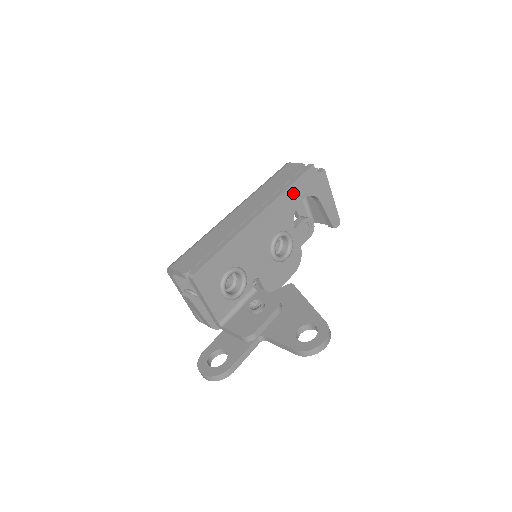
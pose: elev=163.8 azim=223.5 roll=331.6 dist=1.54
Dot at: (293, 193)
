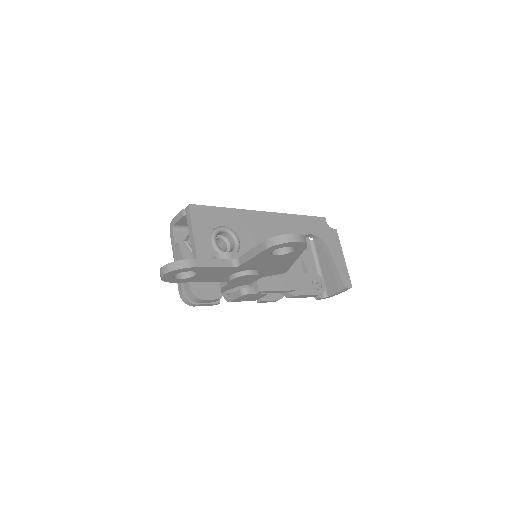
Dot at: (302, 223)
